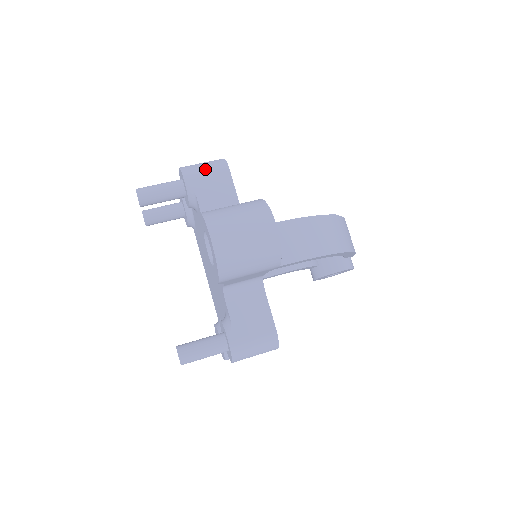
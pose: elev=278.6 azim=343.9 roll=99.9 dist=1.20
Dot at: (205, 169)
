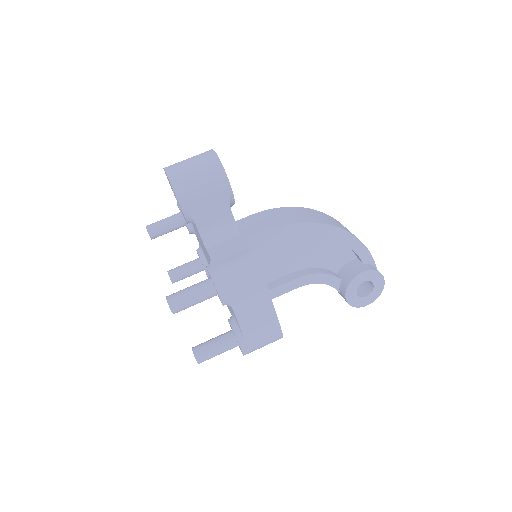
Dot at: occluded
